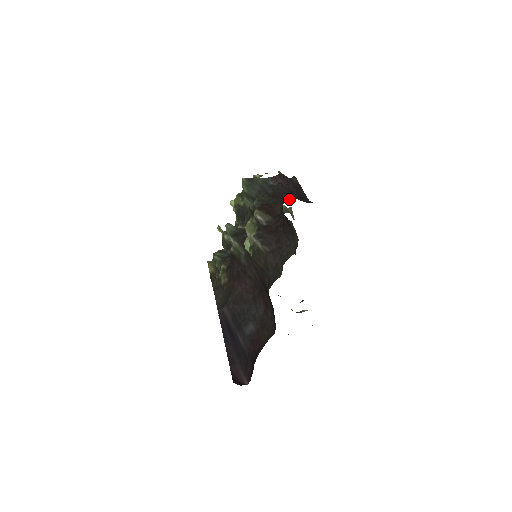
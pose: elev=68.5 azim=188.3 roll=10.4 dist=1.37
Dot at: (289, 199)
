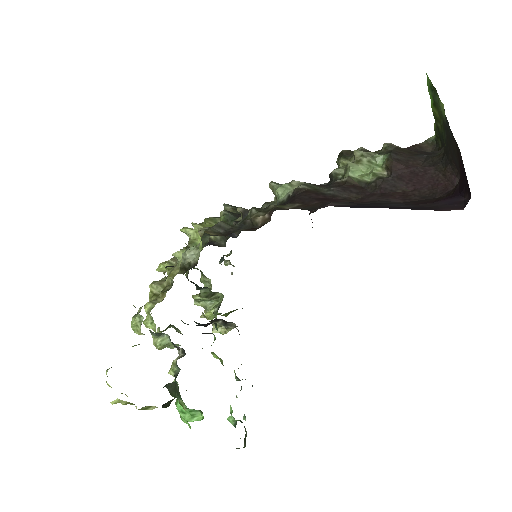
Dot at: occluded
